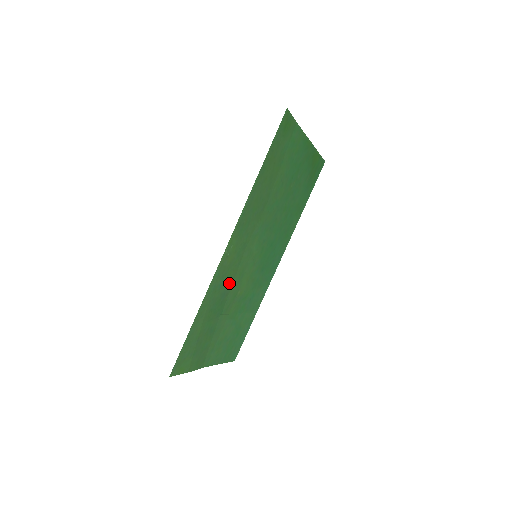
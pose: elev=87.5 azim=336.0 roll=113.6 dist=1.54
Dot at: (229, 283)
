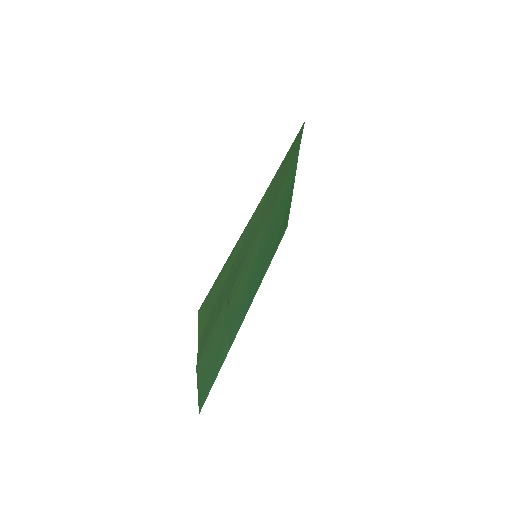
Dot at: (244, 255)
